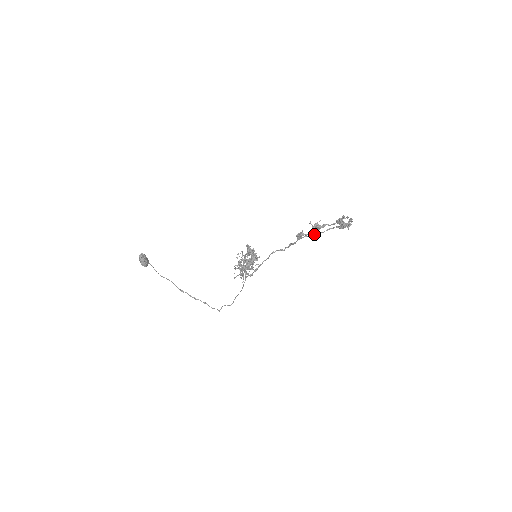
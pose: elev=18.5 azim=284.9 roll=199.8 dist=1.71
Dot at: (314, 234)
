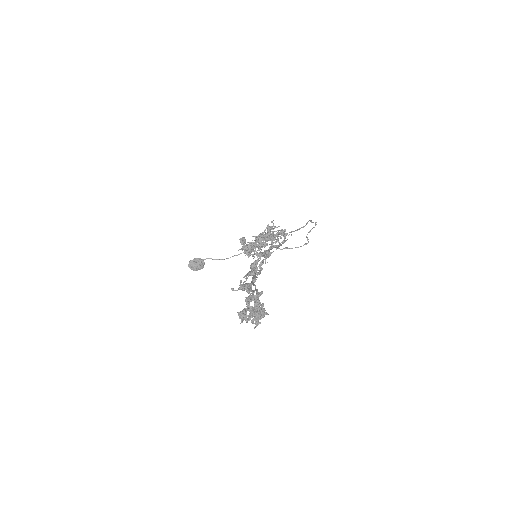
Dot at: occluded
